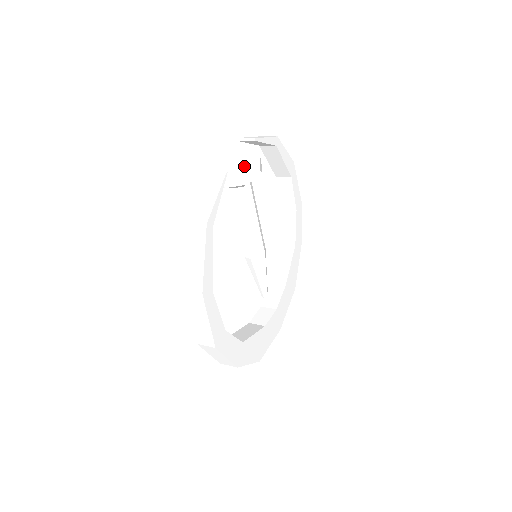
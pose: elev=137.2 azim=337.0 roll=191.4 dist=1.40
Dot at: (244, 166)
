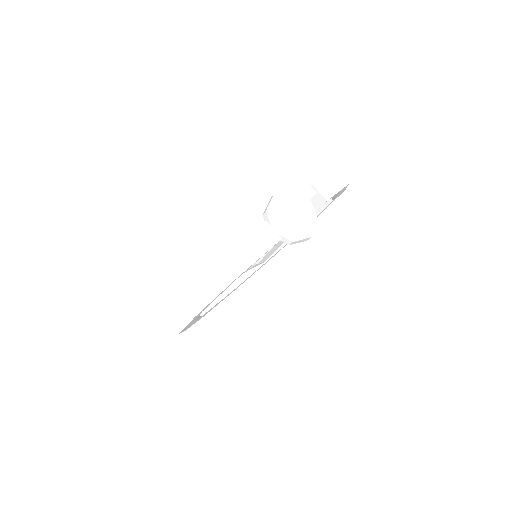
Dot at: (299, 224)
